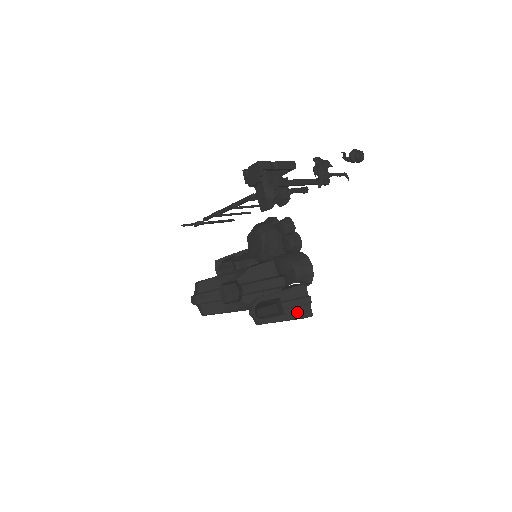
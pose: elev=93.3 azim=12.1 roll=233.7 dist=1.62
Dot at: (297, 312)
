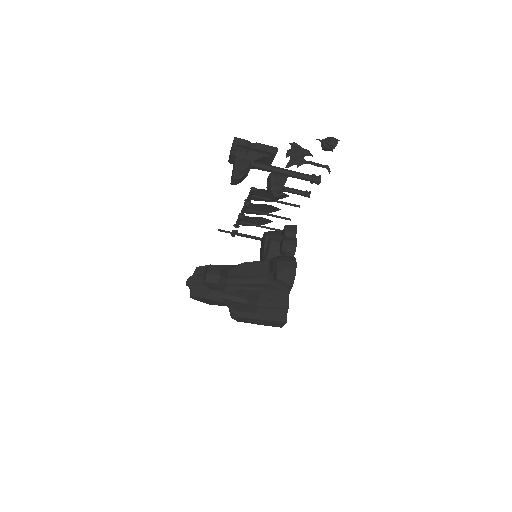
Dot at: (271, 314)
